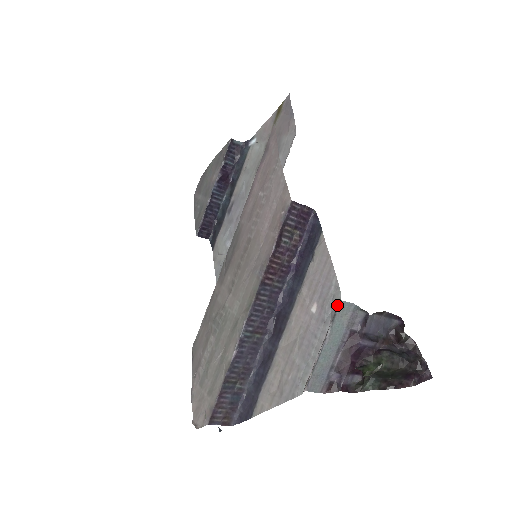
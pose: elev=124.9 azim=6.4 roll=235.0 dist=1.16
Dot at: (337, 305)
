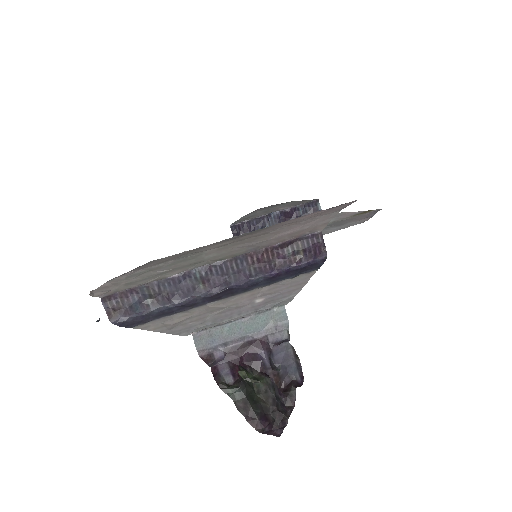
Dot at: (278, 307)
